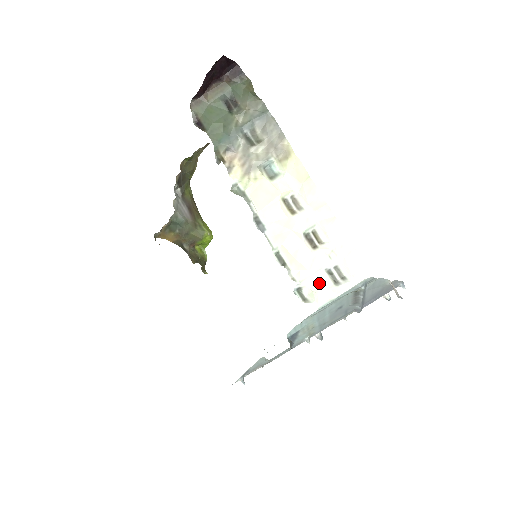
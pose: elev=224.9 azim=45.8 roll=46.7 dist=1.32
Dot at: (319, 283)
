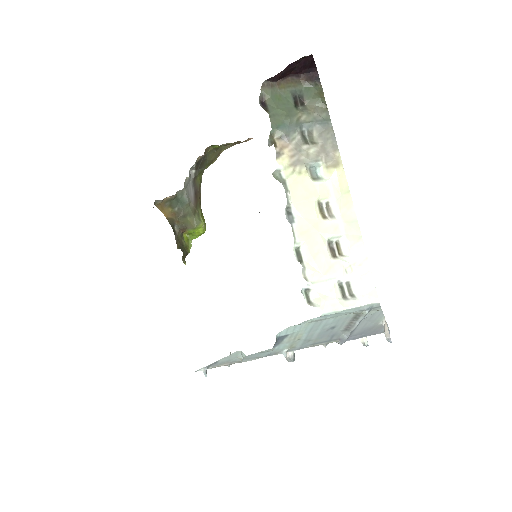
Dot at: (329, 291)
